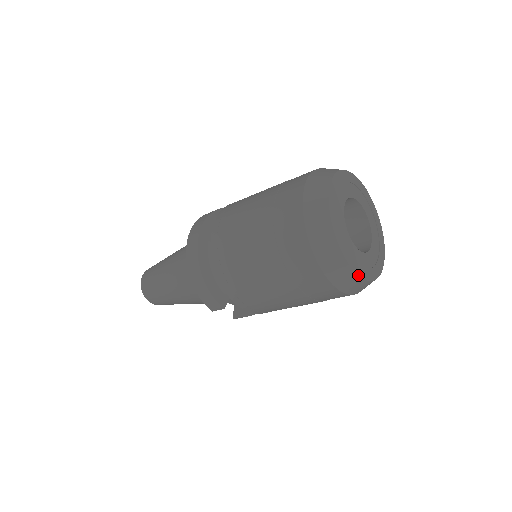
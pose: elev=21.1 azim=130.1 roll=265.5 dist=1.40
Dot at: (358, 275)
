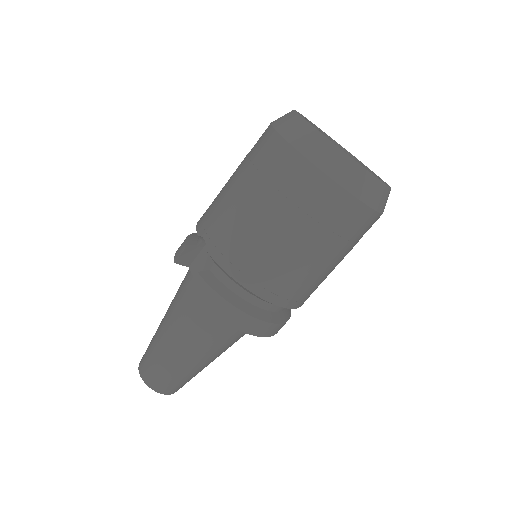
Dot at: (302, 117)
